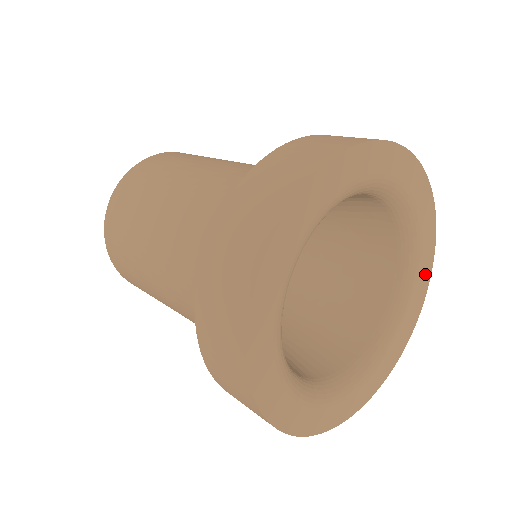
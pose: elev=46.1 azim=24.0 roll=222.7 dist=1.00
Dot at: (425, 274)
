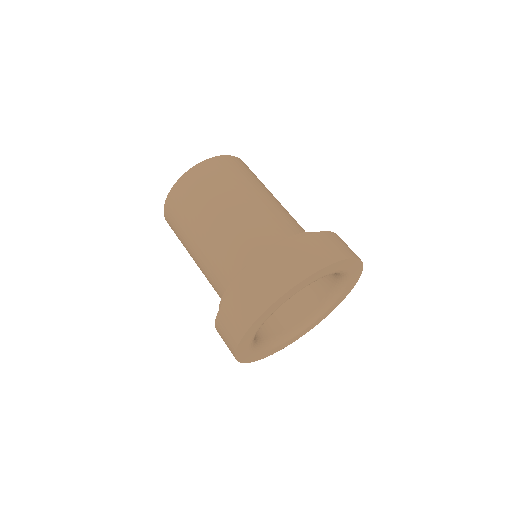
Dot at: (357, 269)
